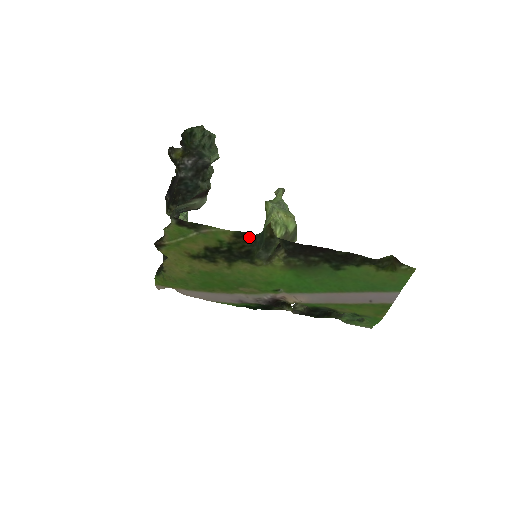
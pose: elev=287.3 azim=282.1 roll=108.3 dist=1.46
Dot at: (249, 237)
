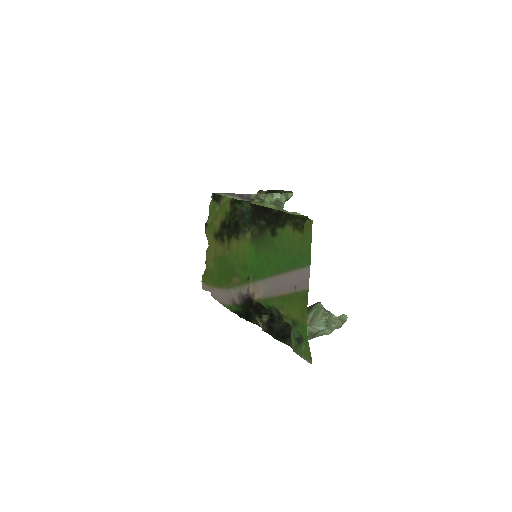
Dot at: (237, 204)
